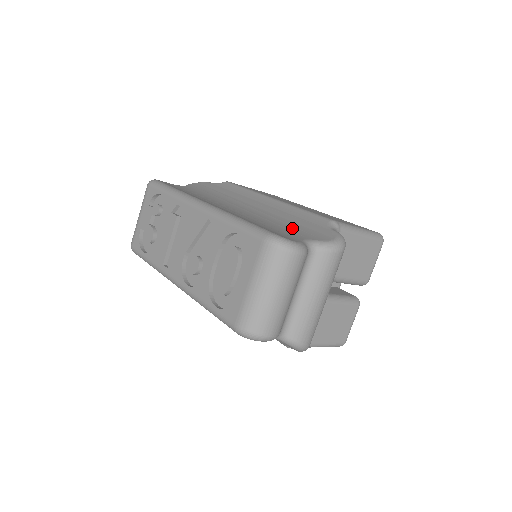
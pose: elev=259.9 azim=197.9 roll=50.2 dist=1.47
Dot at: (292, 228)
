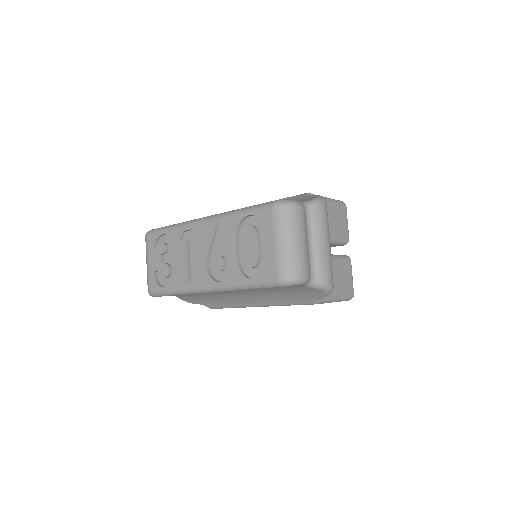
Dot at: occluded
